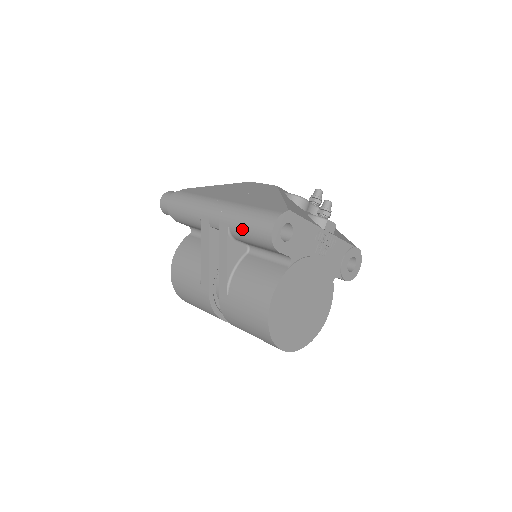
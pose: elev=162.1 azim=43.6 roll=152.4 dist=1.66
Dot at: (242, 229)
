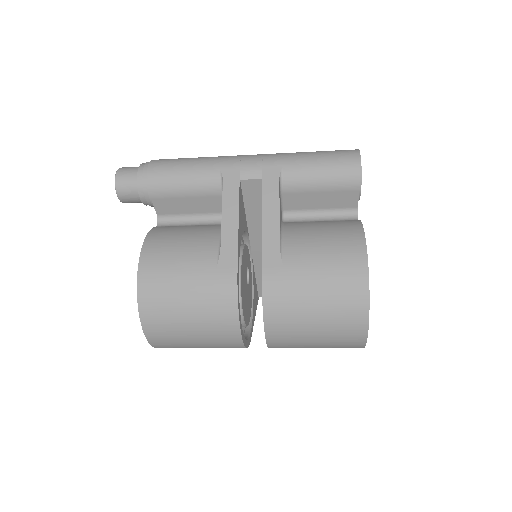
Dot at: (308, 167)
